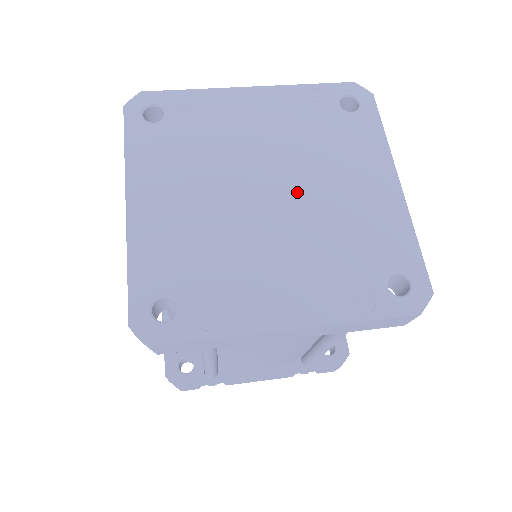
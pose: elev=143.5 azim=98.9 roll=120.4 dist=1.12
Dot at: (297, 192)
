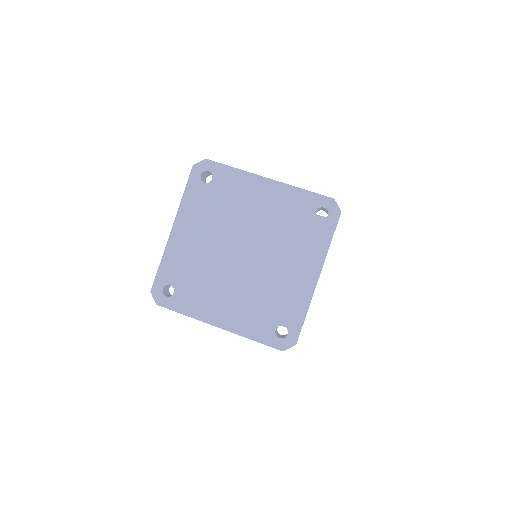
Dot at: (258, 259)
